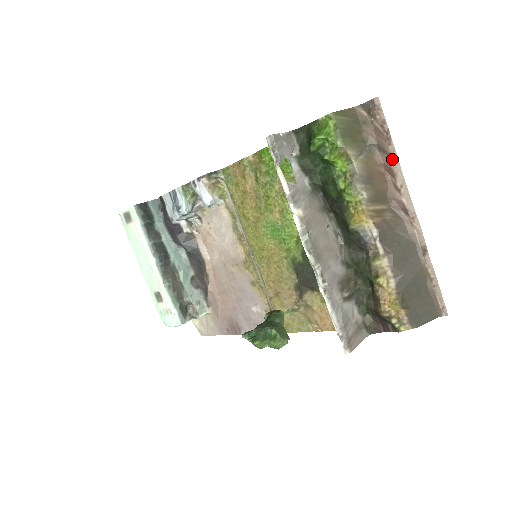
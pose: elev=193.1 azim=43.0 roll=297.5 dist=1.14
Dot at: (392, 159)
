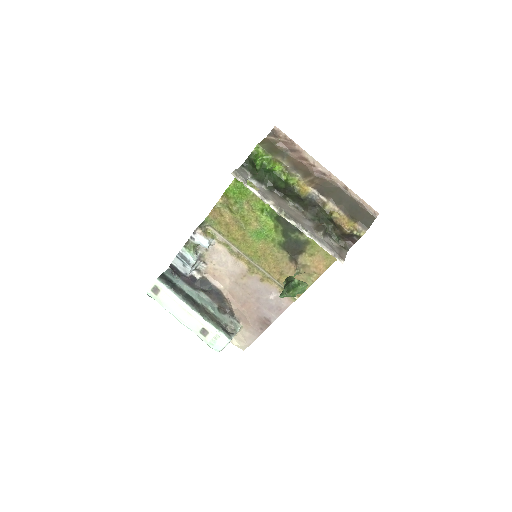
Dot at: (301, 152)
